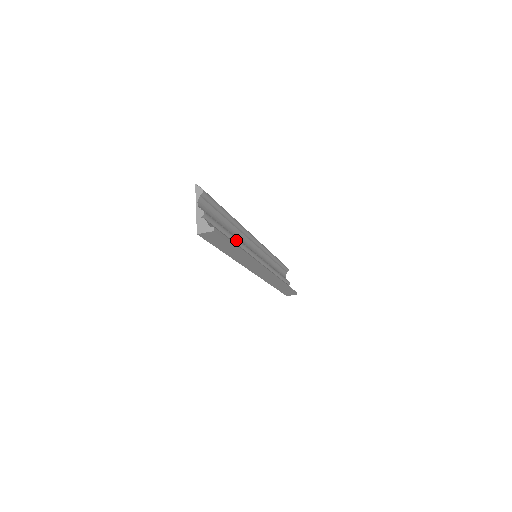
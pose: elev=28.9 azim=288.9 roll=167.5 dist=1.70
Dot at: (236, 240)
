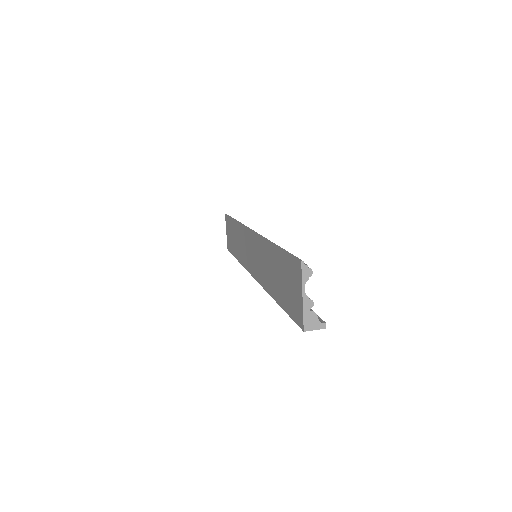
Dot at: occluded
